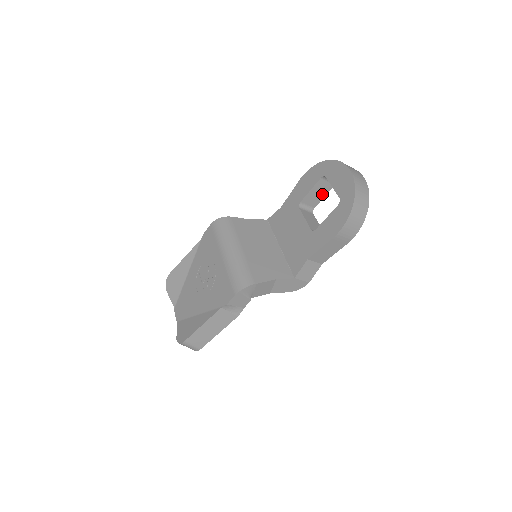
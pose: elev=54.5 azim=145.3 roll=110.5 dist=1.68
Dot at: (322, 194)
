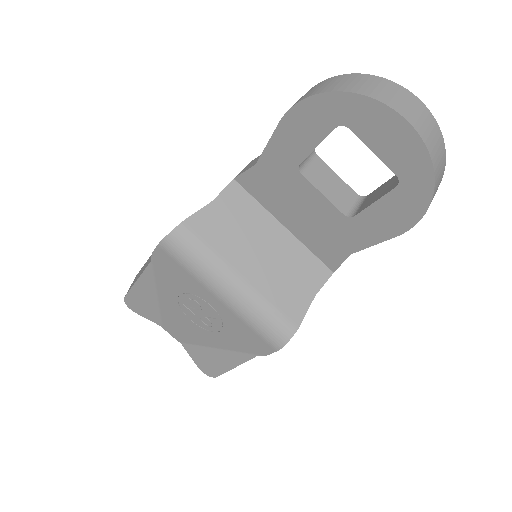
Dot at: occluded
